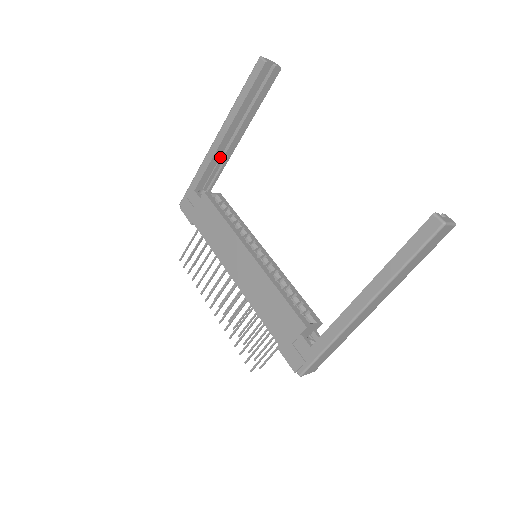
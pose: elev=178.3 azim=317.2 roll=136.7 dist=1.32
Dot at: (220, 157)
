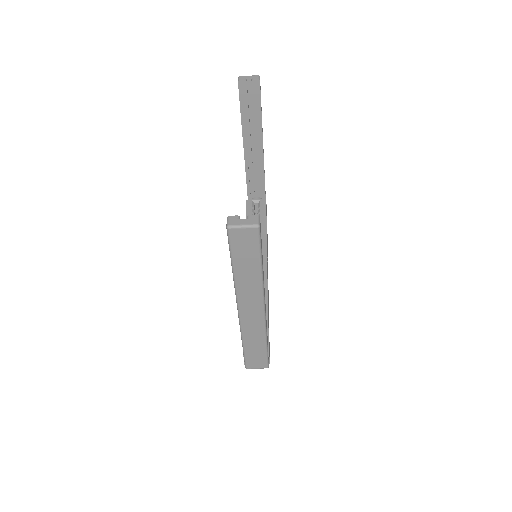
Dot at: (256, 167)
